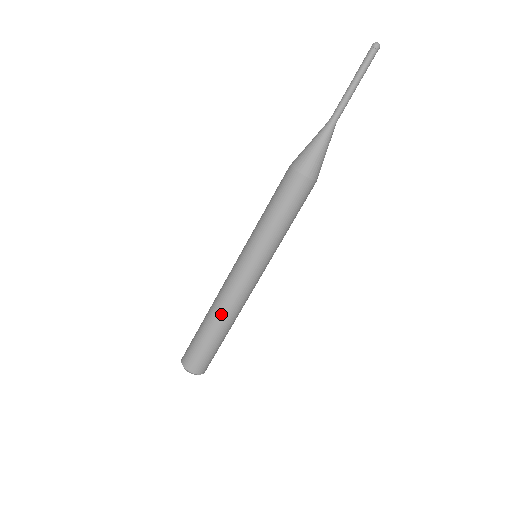
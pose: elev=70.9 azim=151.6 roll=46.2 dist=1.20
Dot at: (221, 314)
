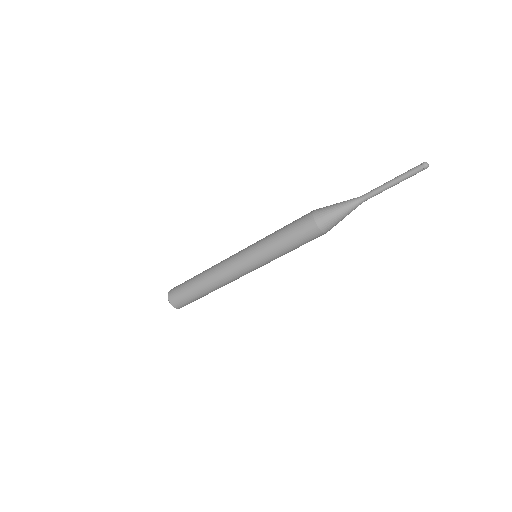
Dot at: (216, 287)
